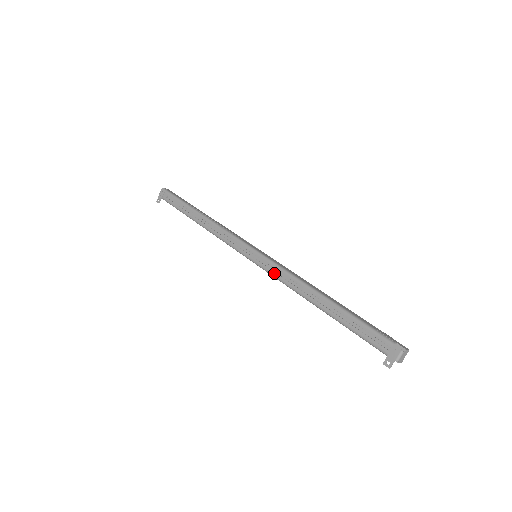
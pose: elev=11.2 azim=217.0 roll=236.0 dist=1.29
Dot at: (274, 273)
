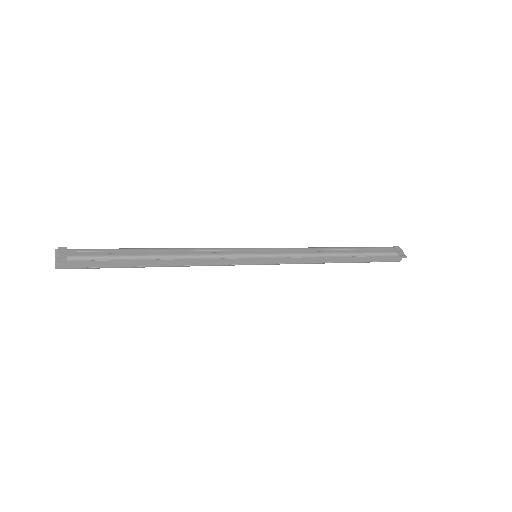
Dot at: (290, 252)
